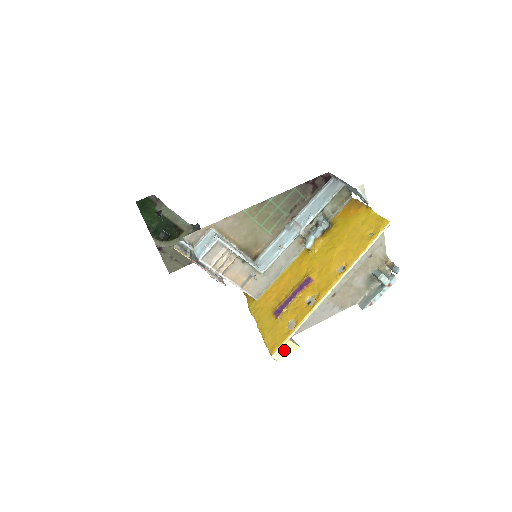
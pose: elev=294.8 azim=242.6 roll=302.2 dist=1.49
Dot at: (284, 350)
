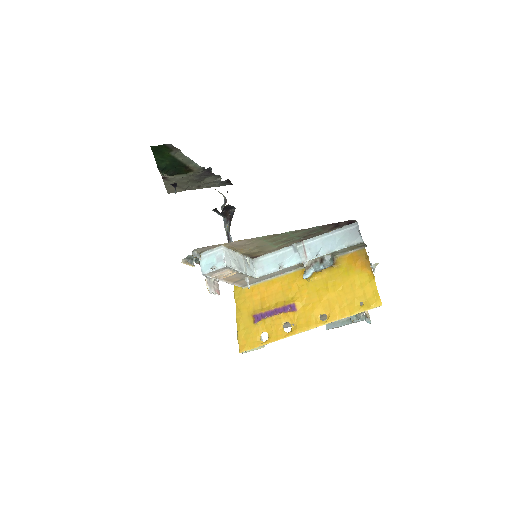
Dot at: (251, 350)
